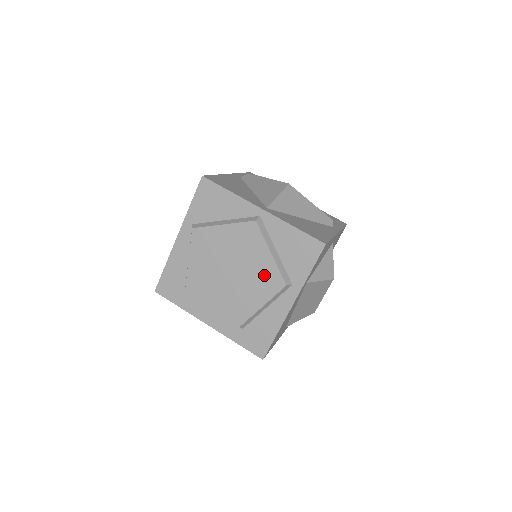
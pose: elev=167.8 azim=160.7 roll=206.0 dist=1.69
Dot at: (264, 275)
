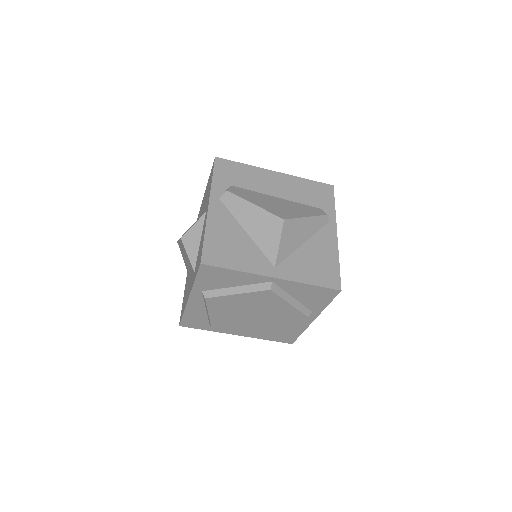
Dot at: (286, 315)
